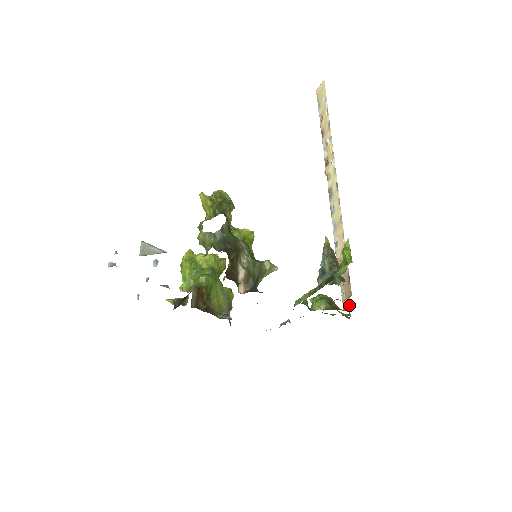
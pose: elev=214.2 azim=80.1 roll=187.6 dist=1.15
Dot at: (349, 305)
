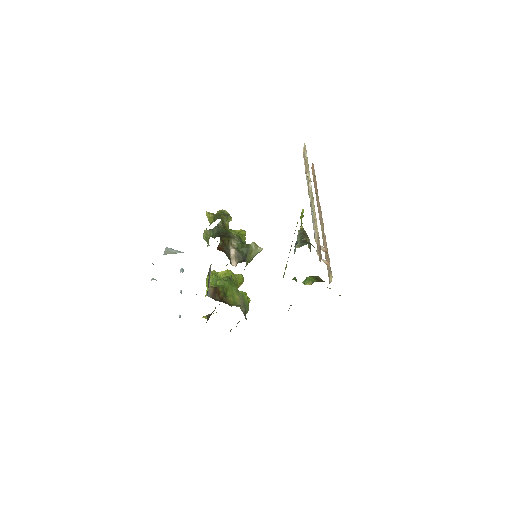
Dot at: (332, 277)
